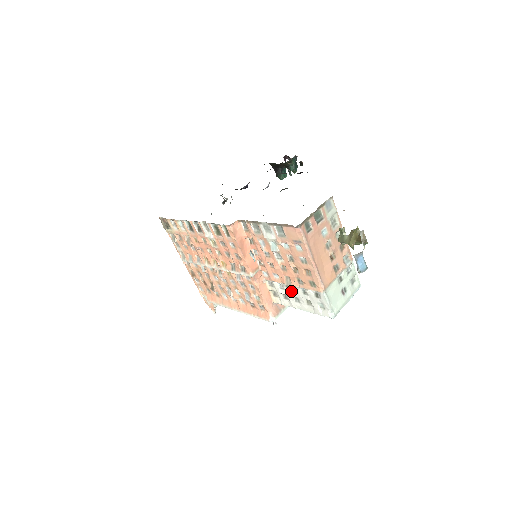
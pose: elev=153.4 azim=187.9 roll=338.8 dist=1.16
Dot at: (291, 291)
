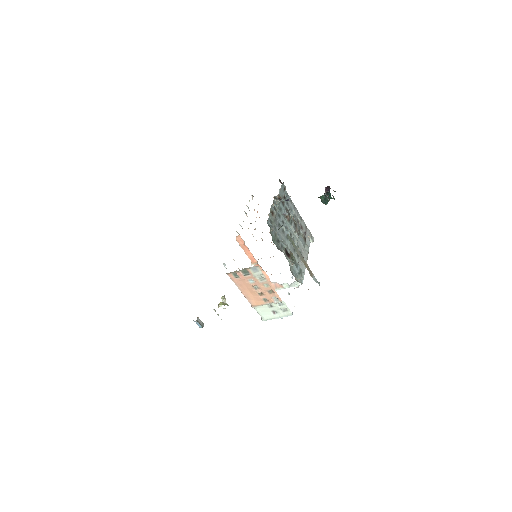
Dot at: occluded
